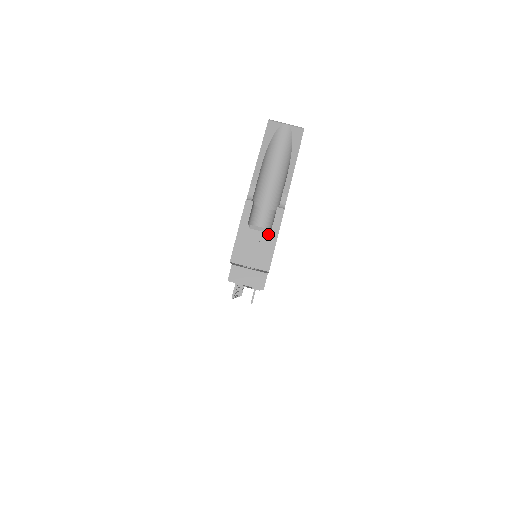
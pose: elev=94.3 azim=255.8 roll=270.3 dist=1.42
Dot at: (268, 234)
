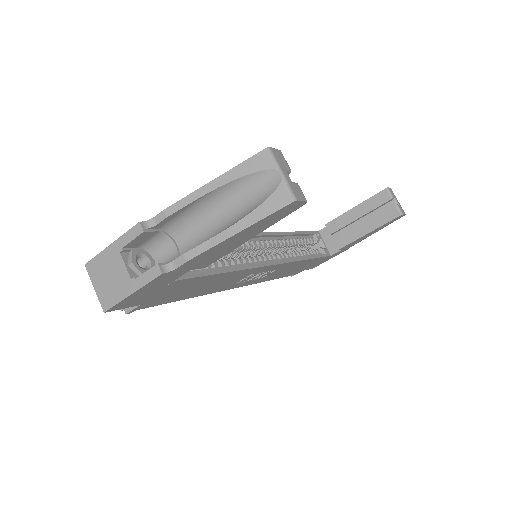
Dot at: (130, 279)
